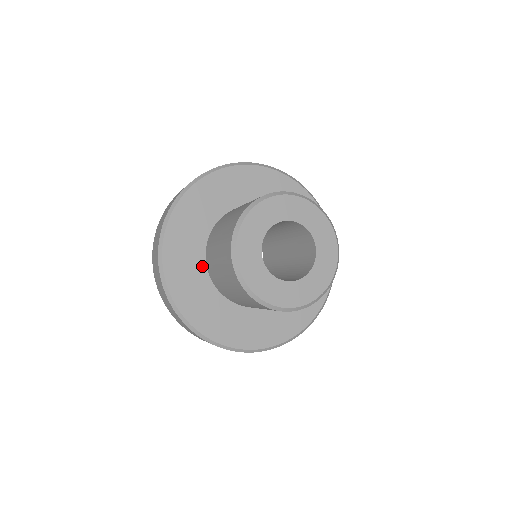
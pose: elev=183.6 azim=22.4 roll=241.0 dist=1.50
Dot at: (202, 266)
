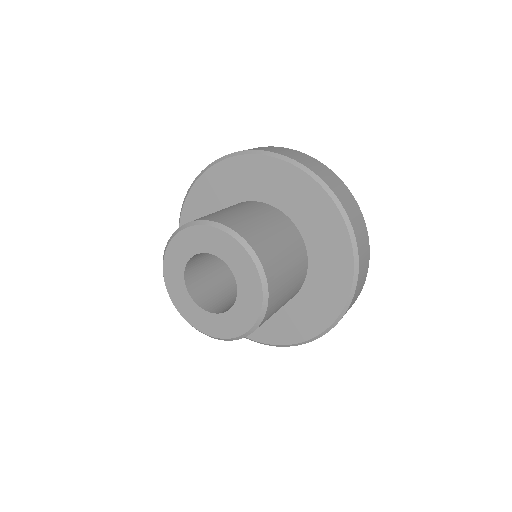
Dot at: occluded
